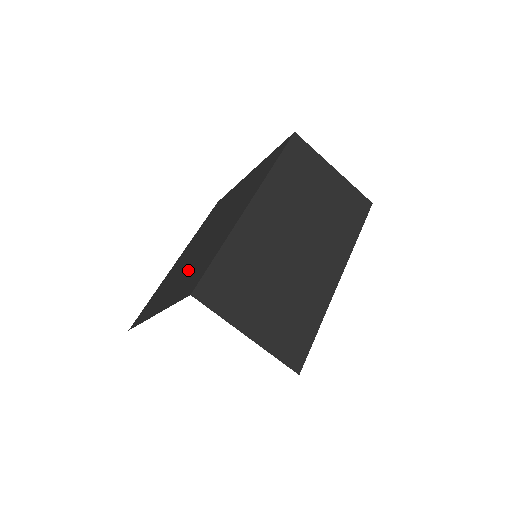
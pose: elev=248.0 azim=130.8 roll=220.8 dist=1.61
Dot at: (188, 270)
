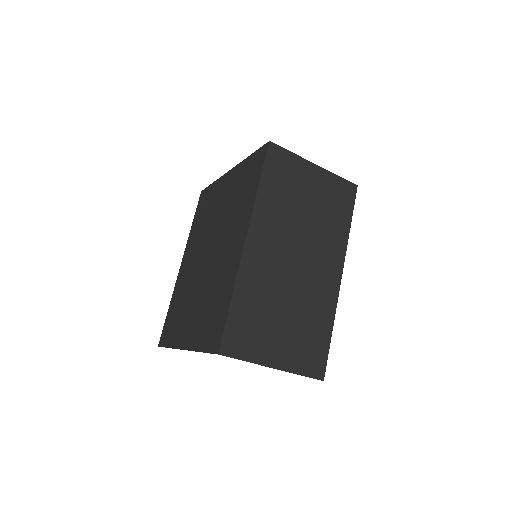
Dot at: (201, 303)
